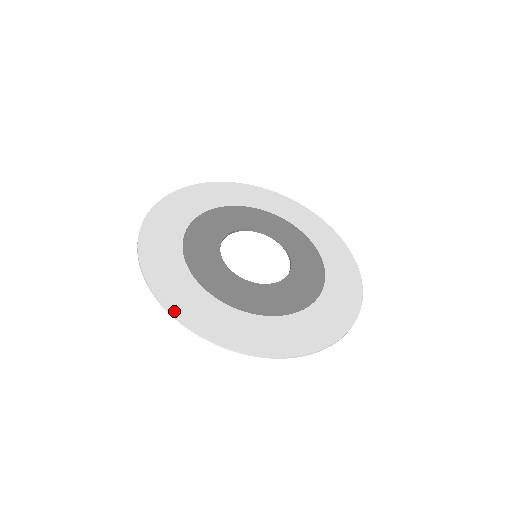
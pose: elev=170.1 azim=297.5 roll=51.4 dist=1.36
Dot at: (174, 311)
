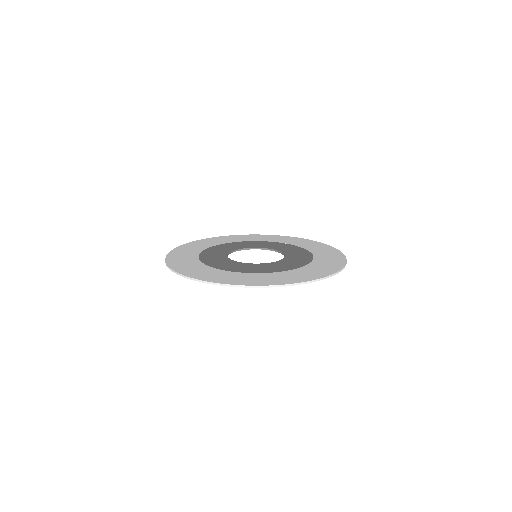
Dot at: (175, 269)
